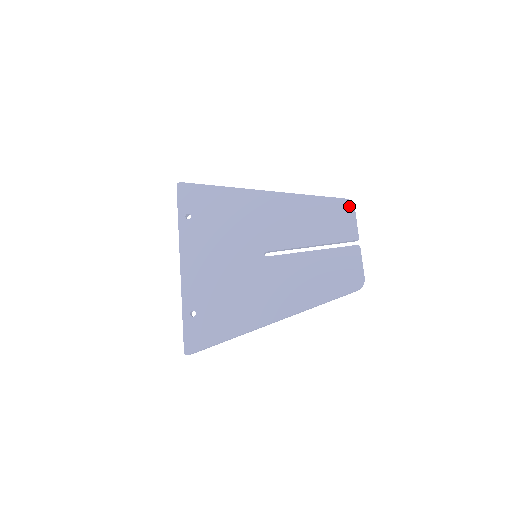
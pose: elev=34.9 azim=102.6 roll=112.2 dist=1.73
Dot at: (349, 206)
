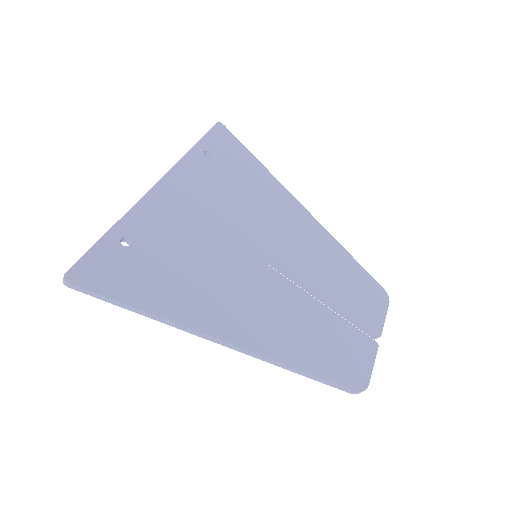
Dot at: (384, 298)
